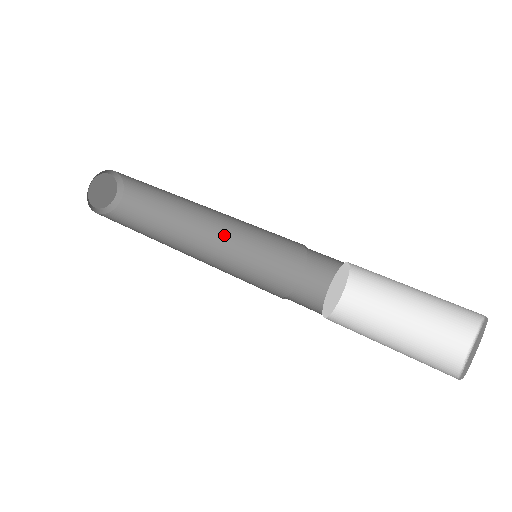
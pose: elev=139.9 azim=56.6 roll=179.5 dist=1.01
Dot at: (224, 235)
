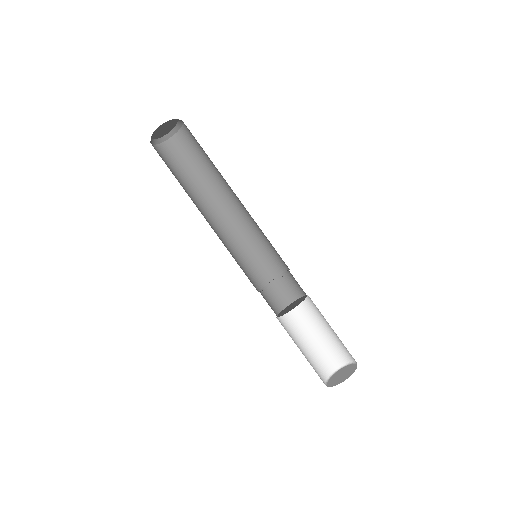
Dot at: (240, 219)
